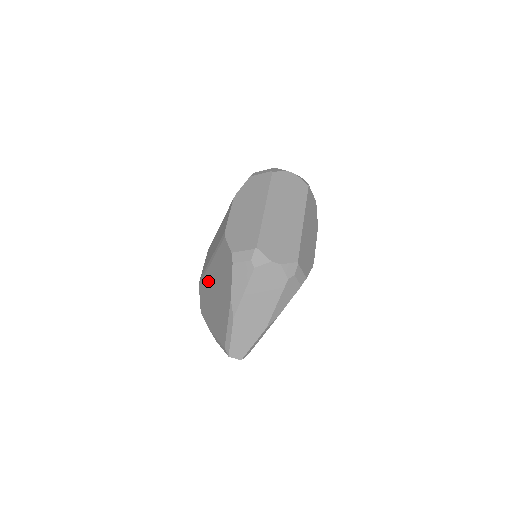
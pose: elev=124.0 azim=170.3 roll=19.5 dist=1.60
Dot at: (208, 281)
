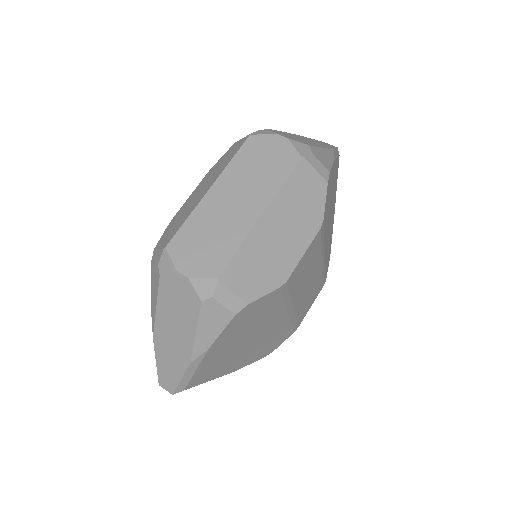
Dot at: occluded
